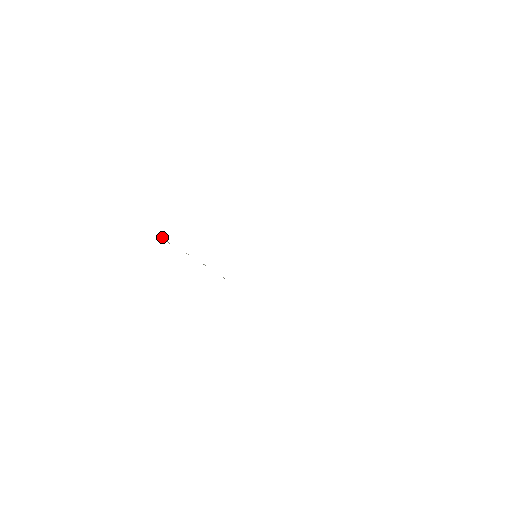
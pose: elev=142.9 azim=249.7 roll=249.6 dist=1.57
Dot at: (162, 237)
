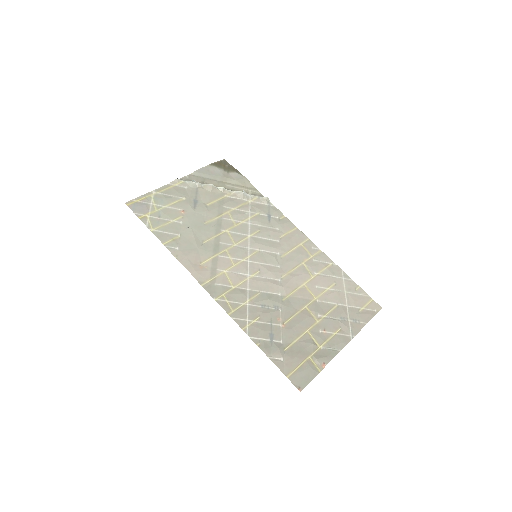
Dot at: (192, 180)
